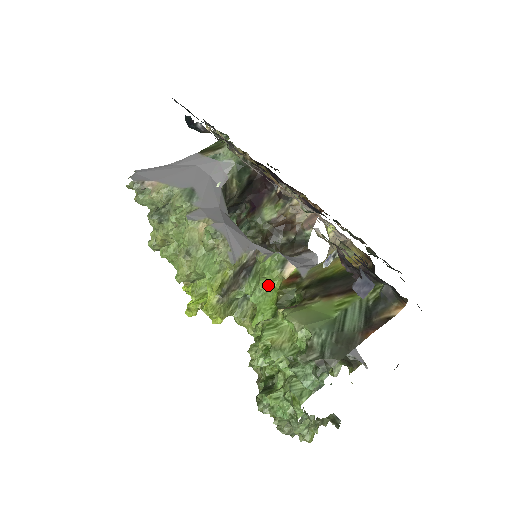
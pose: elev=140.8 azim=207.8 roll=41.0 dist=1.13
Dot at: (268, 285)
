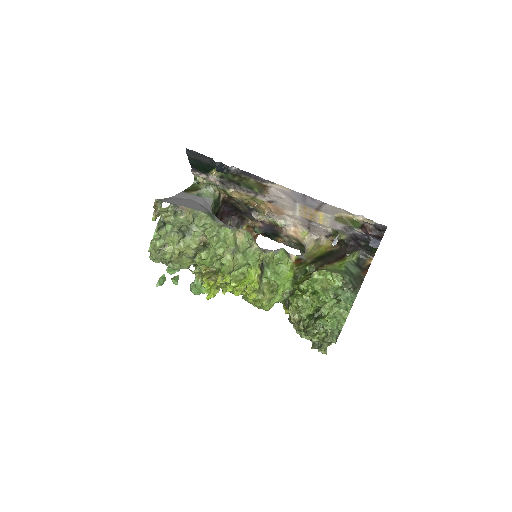
Dot at: (281, 268)
